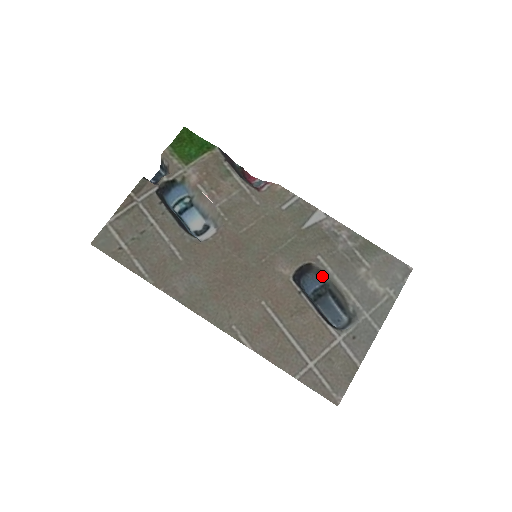
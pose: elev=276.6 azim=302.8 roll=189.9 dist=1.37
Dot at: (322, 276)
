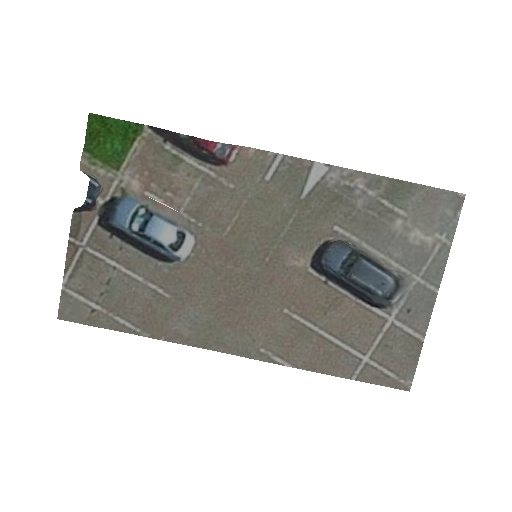
Dot at: (347, 244)
